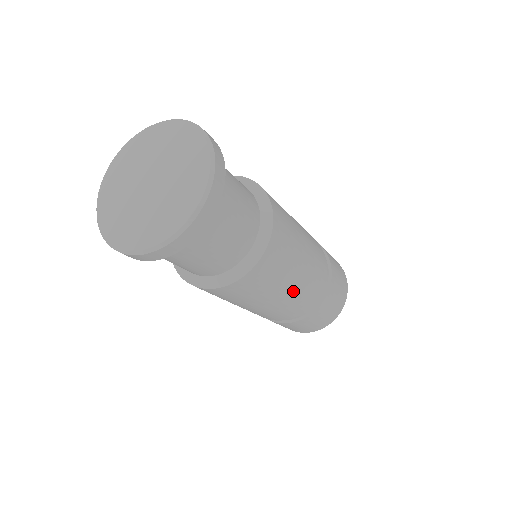
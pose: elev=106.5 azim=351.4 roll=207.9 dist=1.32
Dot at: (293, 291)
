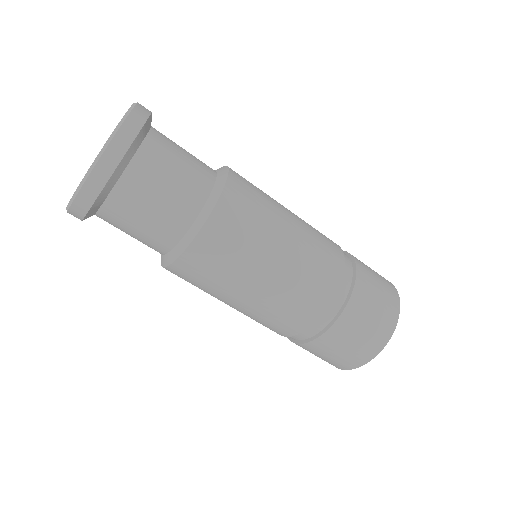
Dot at: (256, 304)
